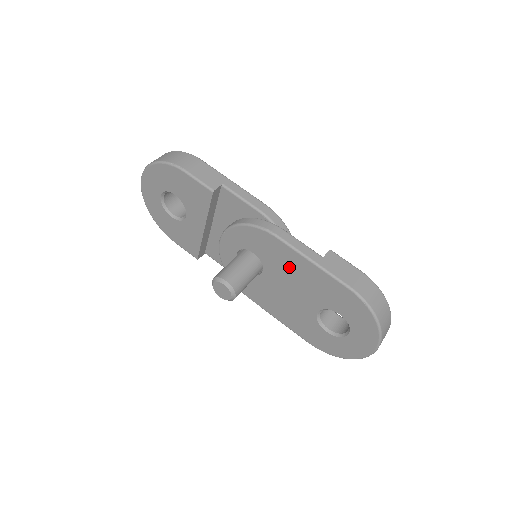
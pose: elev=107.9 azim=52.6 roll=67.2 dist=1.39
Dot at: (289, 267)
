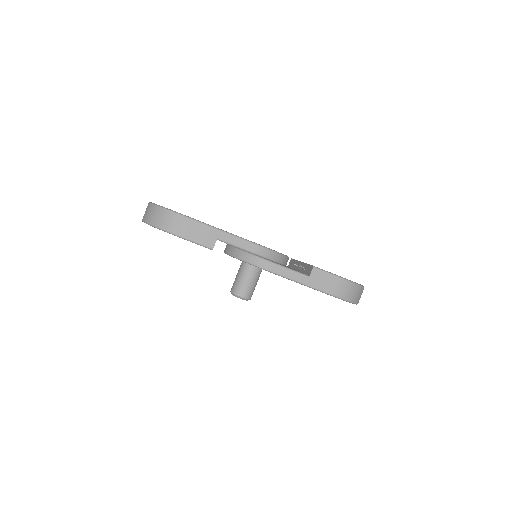
Dot at: occluded
